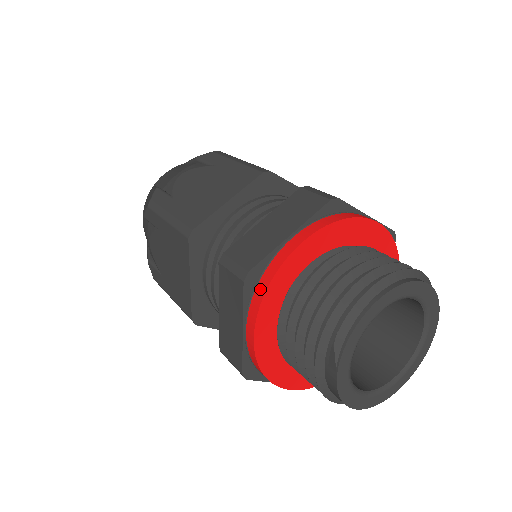
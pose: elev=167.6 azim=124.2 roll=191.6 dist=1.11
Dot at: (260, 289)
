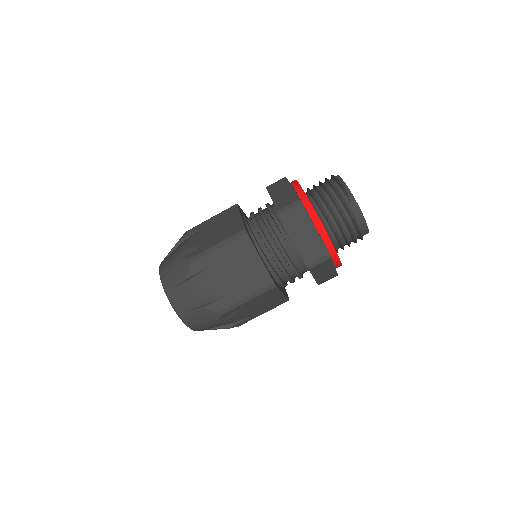
Dot at: (307, 205)
